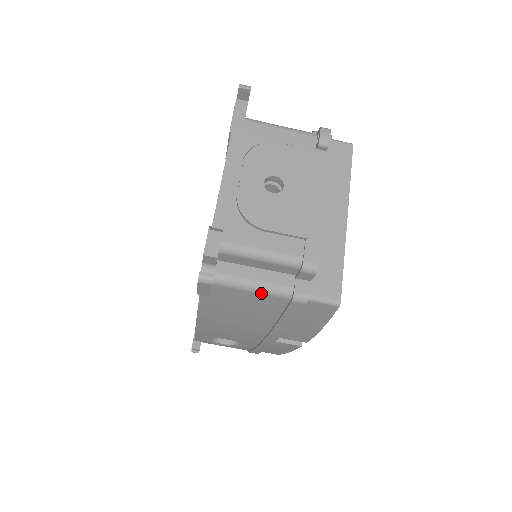
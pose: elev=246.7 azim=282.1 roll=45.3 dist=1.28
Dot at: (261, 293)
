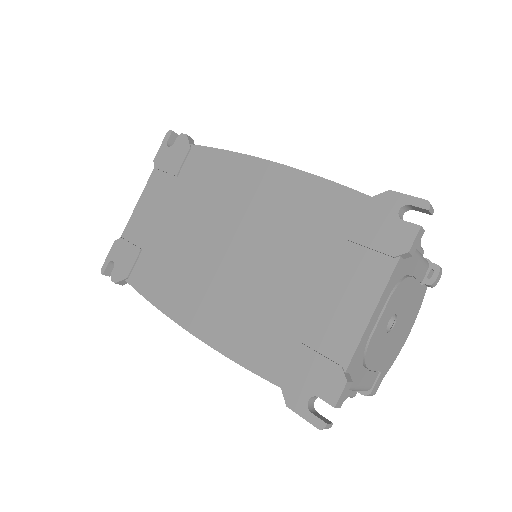
Dot at: occluded
